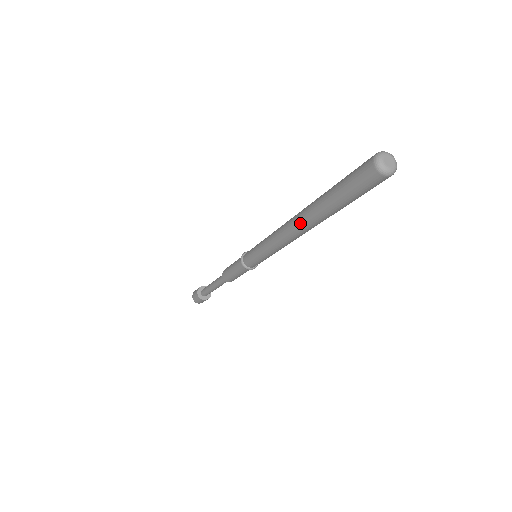
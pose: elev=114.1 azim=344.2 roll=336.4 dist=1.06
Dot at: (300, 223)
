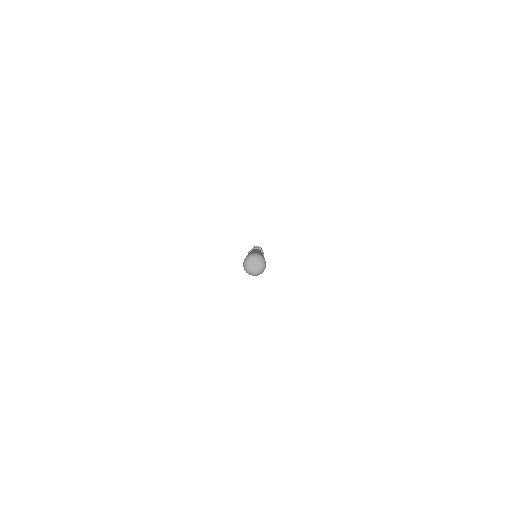
Dot at: occluded
